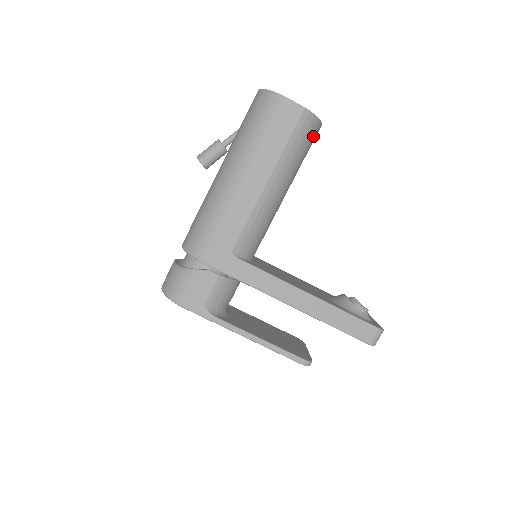
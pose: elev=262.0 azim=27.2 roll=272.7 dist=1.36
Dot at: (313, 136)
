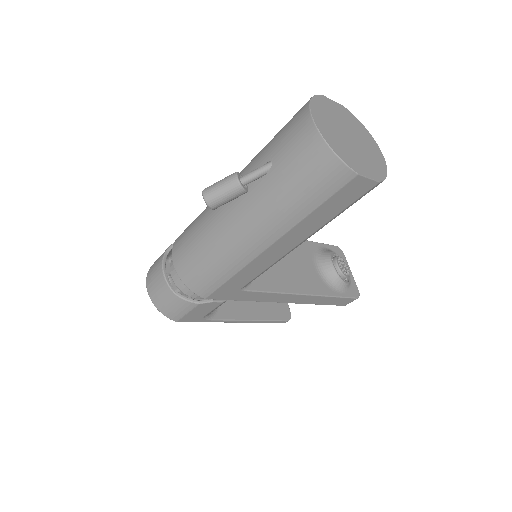
Dot at: occluded
